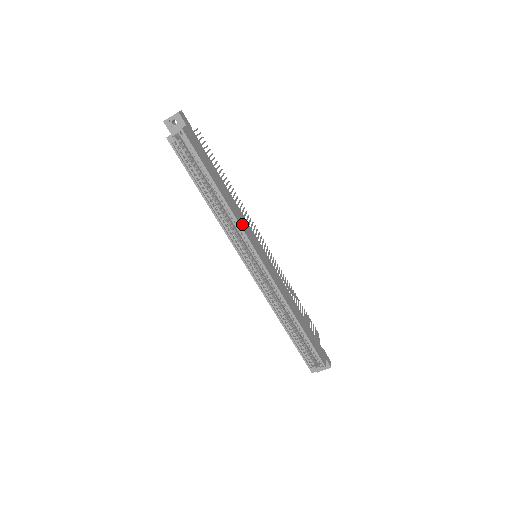
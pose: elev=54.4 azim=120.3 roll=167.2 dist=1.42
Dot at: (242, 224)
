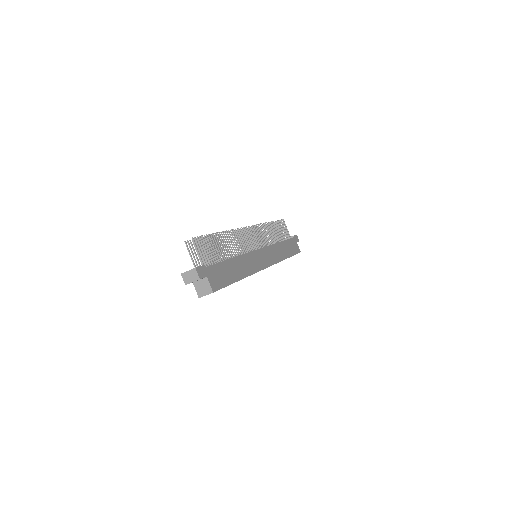
Dot at: (253, 268)
